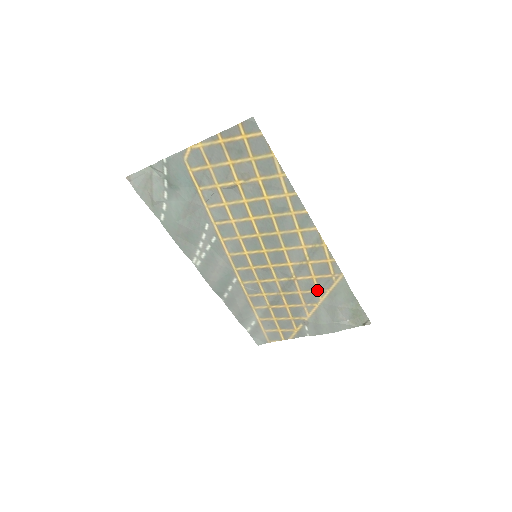
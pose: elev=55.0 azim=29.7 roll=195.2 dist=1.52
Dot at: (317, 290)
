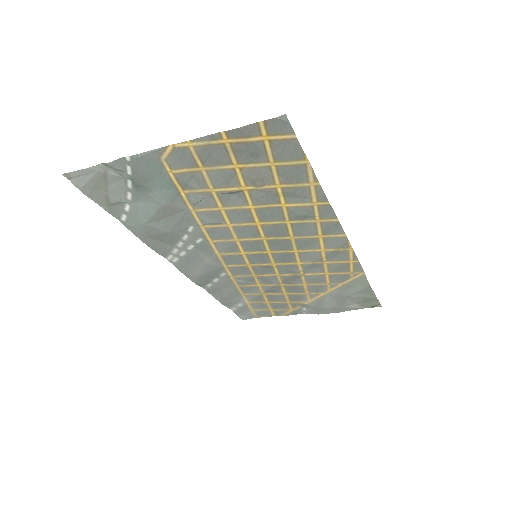
Dot at: (327, 283)
